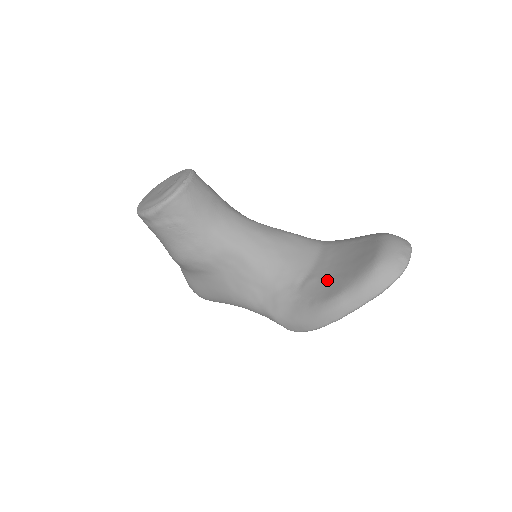
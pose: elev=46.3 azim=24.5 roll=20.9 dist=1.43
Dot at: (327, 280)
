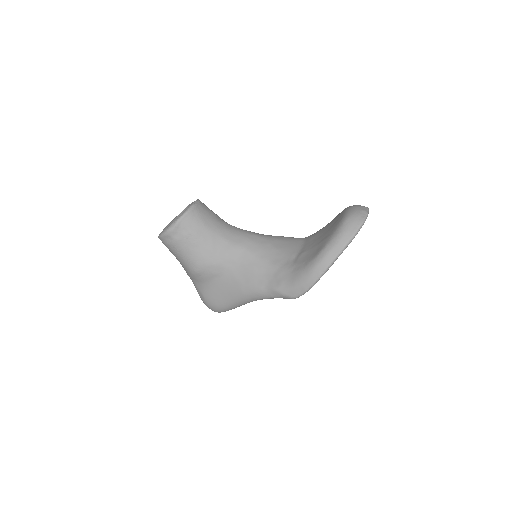
Dot at: (313, 248)
